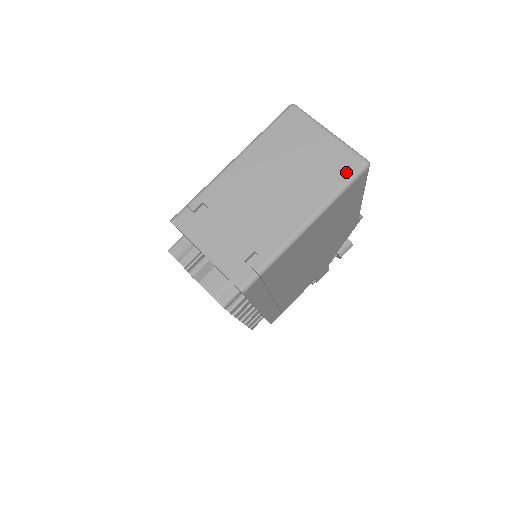
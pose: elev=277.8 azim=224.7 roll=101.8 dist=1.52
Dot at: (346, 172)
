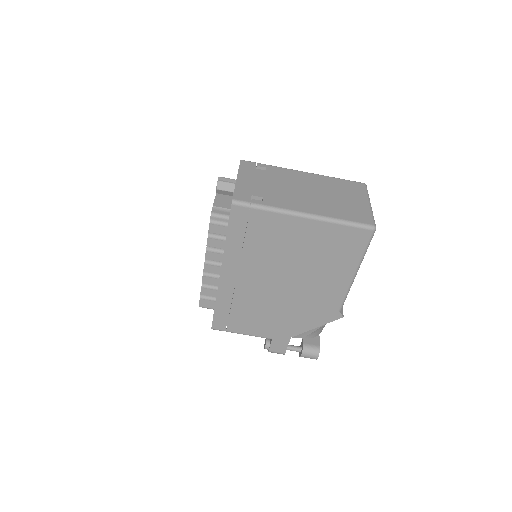
Dot at: (357, 219)
